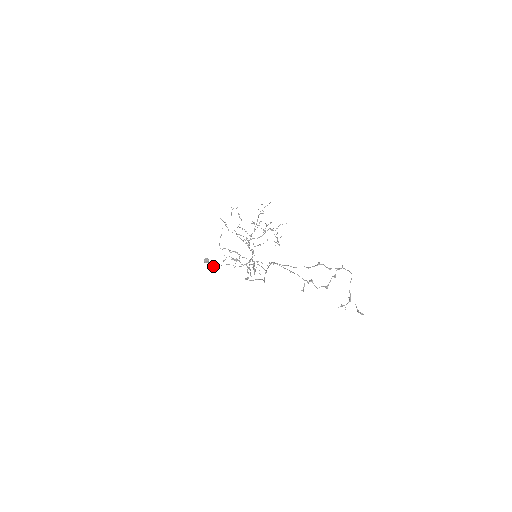
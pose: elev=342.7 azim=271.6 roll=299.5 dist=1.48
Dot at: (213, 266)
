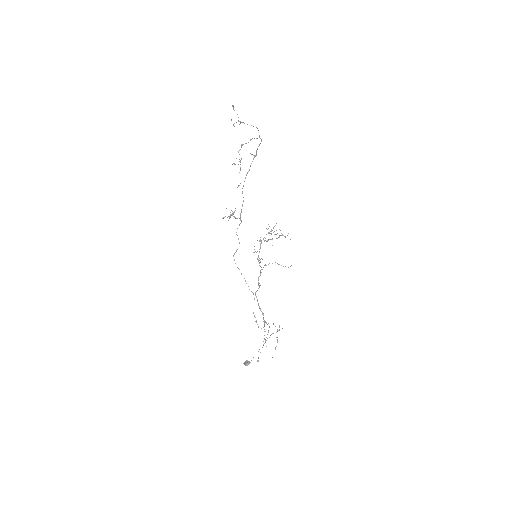
Dot at: (247, 362)
